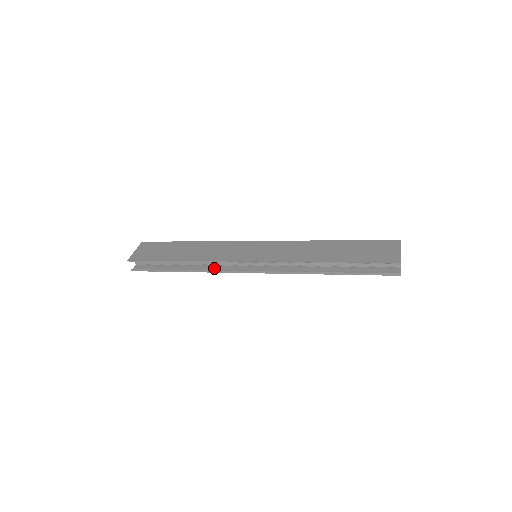
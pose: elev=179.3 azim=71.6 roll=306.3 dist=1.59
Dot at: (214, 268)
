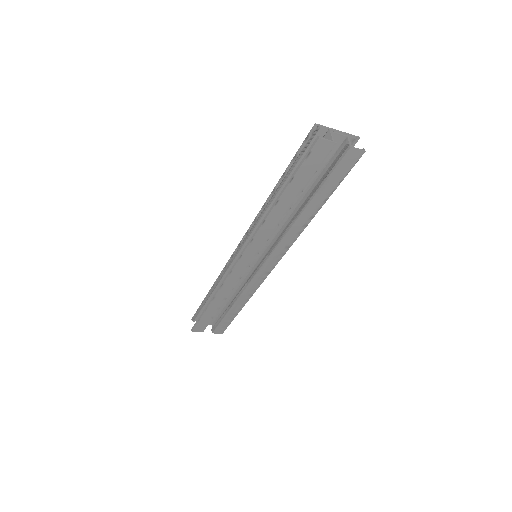
Dot at: (226, 286)
